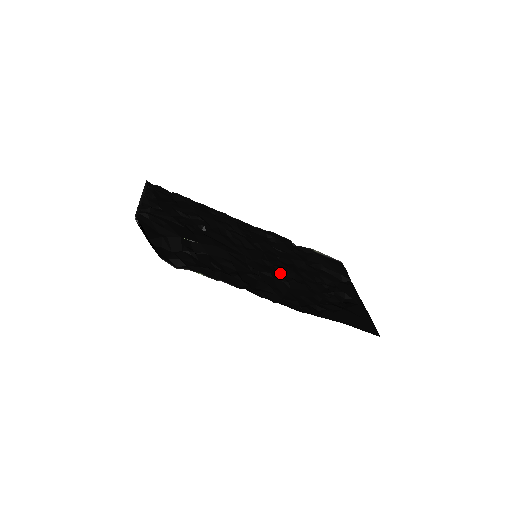
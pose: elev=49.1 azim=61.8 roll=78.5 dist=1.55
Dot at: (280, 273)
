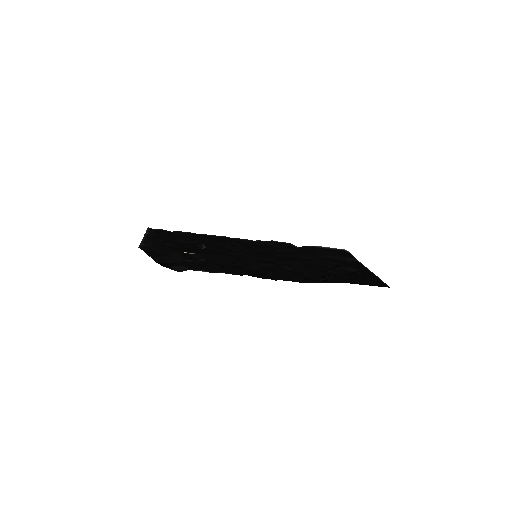
Dot at: (282, 263)
